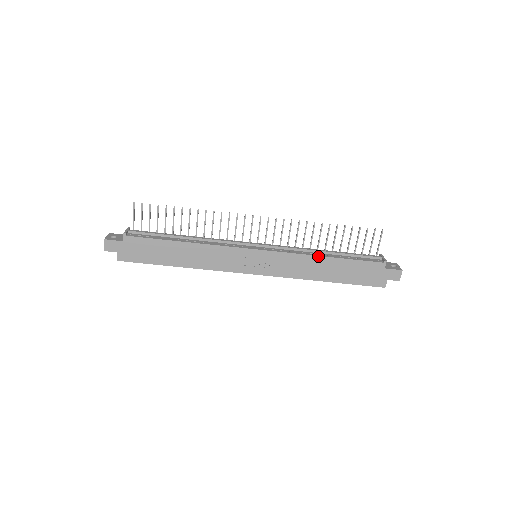
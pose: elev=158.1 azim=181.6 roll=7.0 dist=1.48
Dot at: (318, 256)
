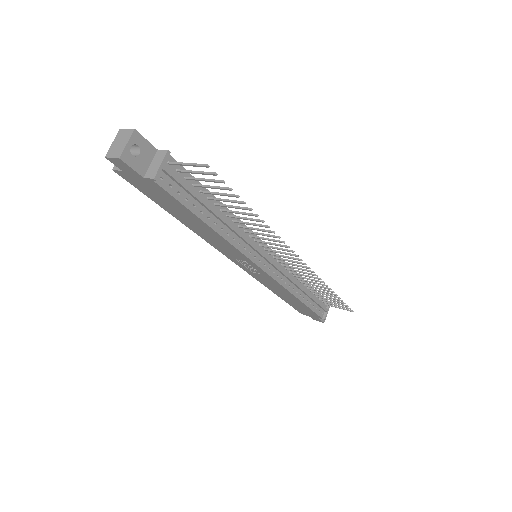
Dot at: (294, 296)
